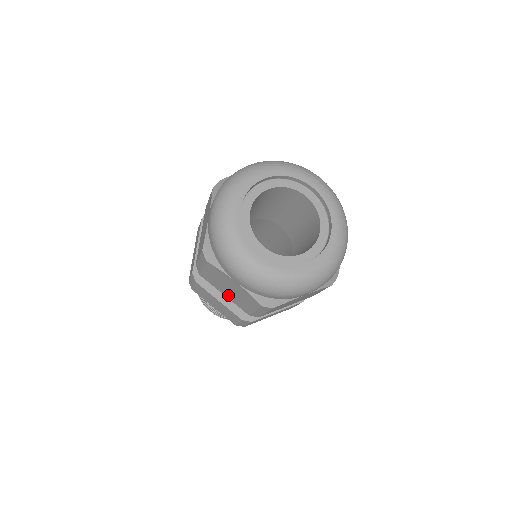
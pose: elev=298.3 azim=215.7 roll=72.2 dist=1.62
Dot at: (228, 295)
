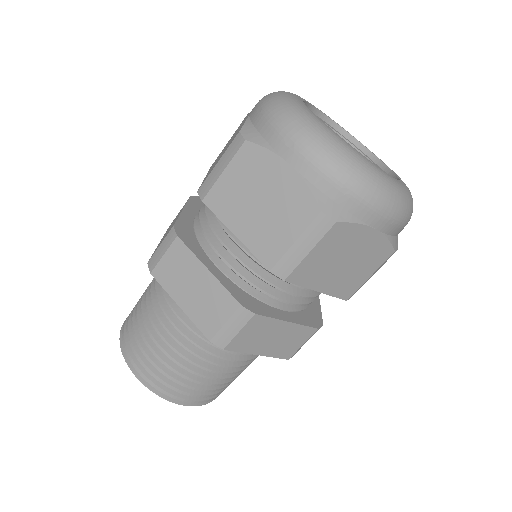
Dot at: (328, 284)
